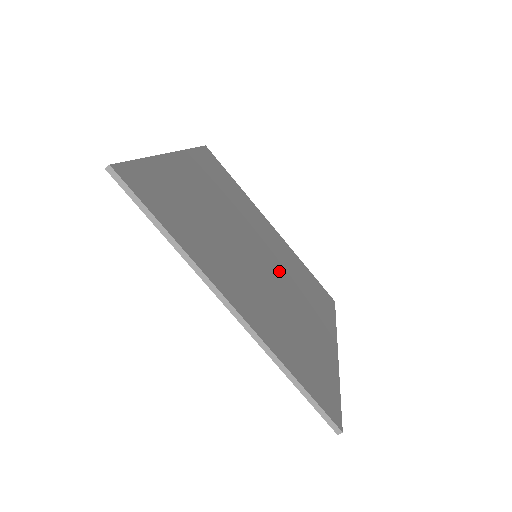
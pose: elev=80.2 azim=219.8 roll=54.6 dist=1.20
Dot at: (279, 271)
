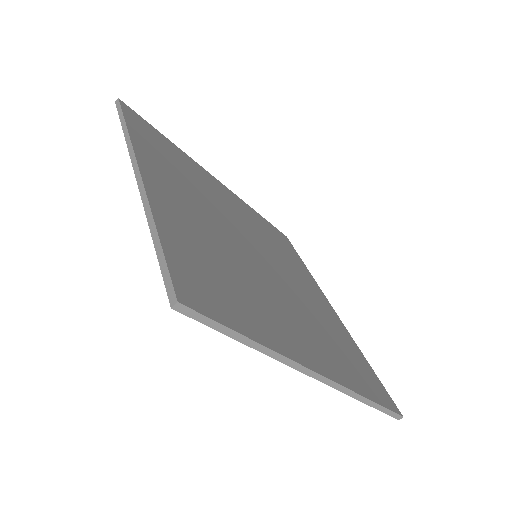
Dot at: (285, 287)
